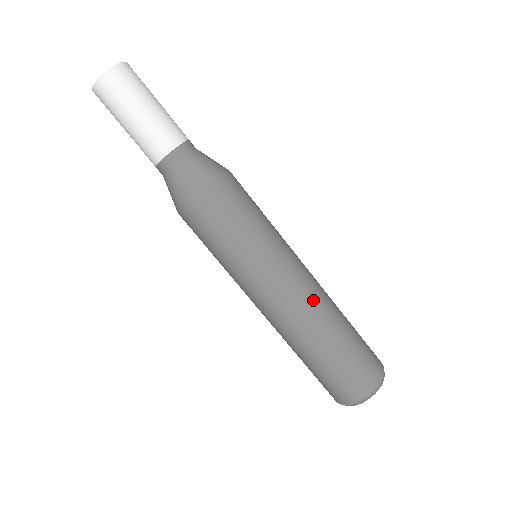
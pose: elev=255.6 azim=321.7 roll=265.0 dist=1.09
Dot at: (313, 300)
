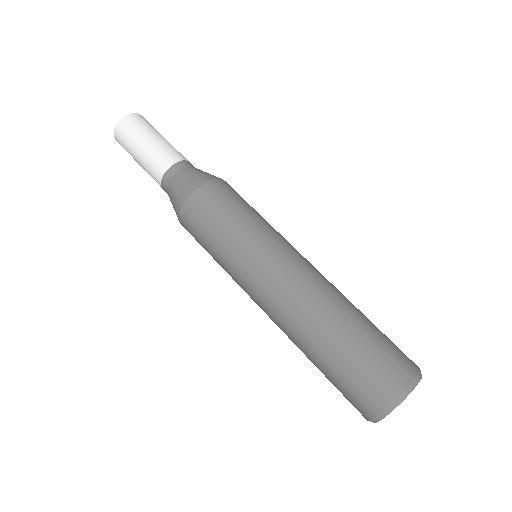
Dot at: occluded
